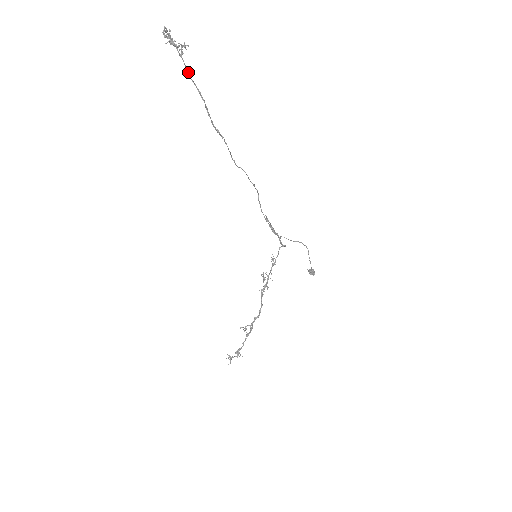
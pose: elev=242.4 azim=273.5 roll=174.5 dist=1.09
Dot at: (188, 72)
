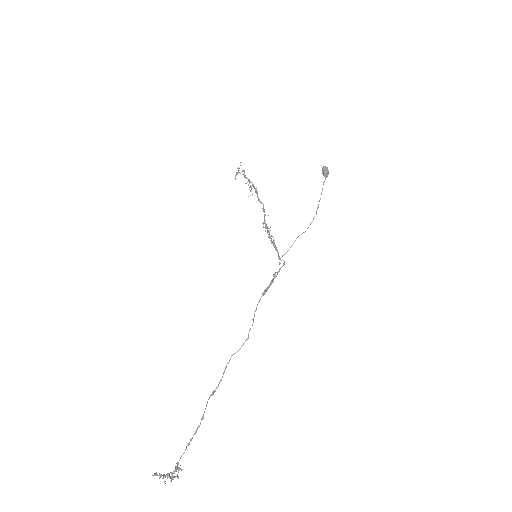
Dot at: occluded
